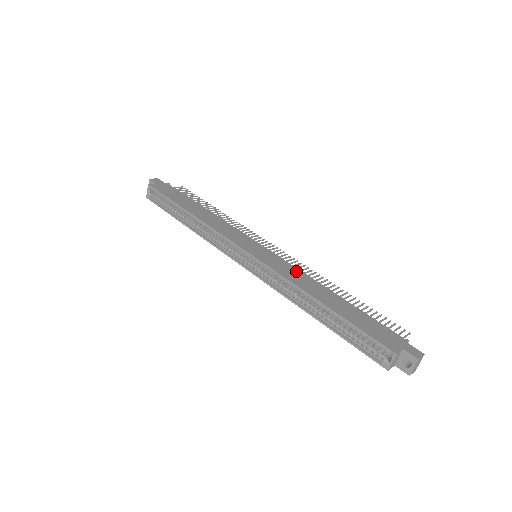
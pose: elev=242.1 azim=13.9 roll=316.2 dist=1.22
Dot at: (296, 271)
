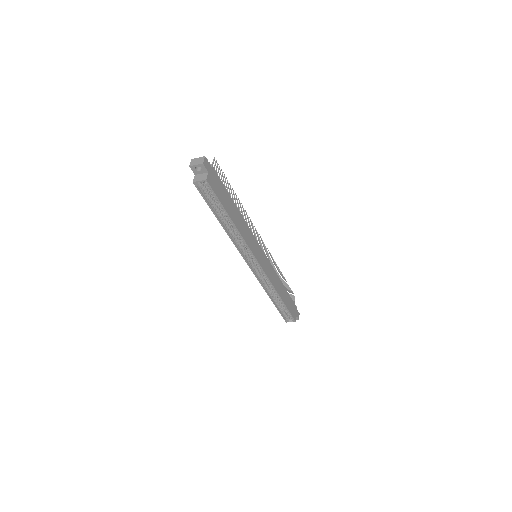
Dot at: (274, 272)
